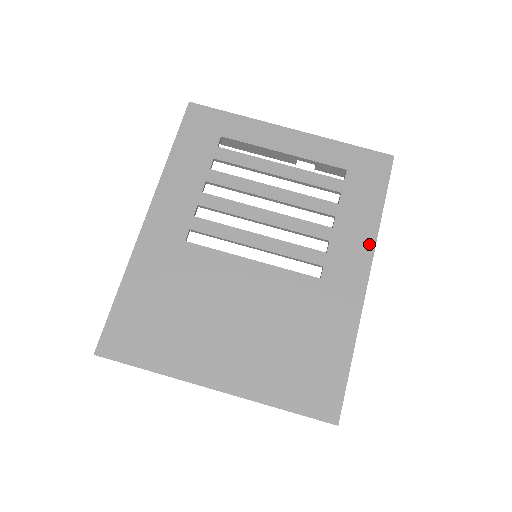
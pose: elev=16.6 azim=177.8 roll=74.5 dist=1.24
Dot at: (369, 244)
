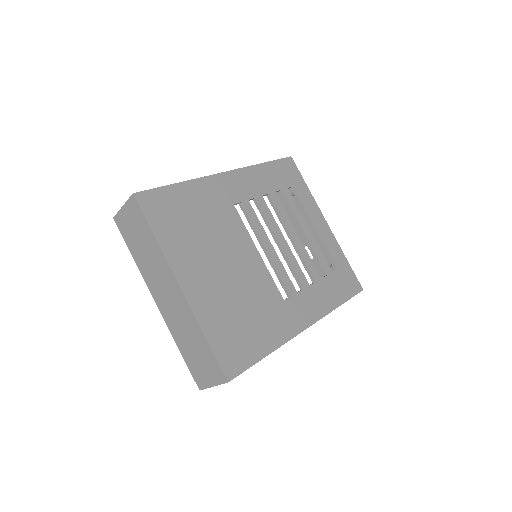
Dot at: (321, 313)
